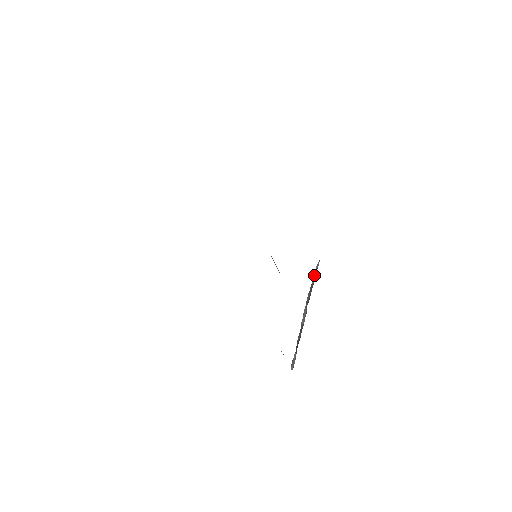
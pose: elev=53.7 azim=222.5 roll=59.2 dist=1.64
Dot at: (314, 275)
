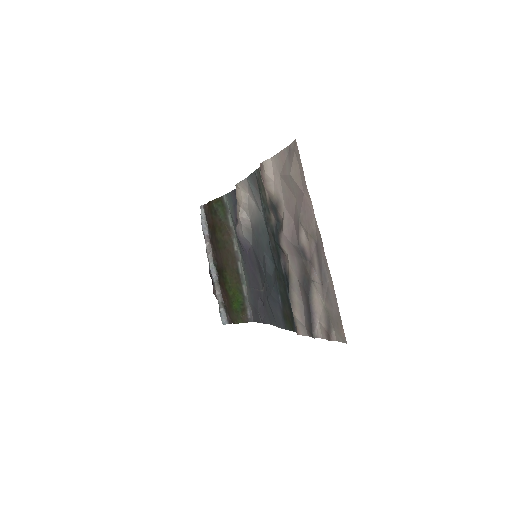
Dot at: (204, 226)
